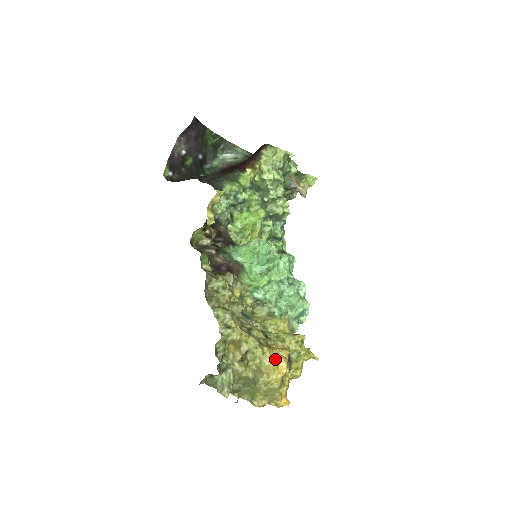
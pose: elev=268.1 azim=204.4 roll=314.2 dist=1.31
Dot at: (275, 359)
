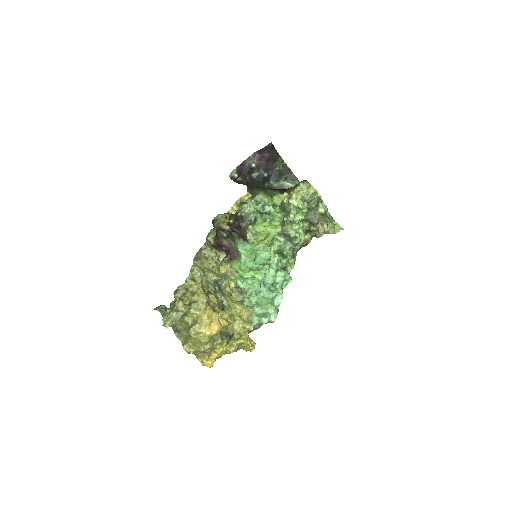
Dot at: (212, 319)
